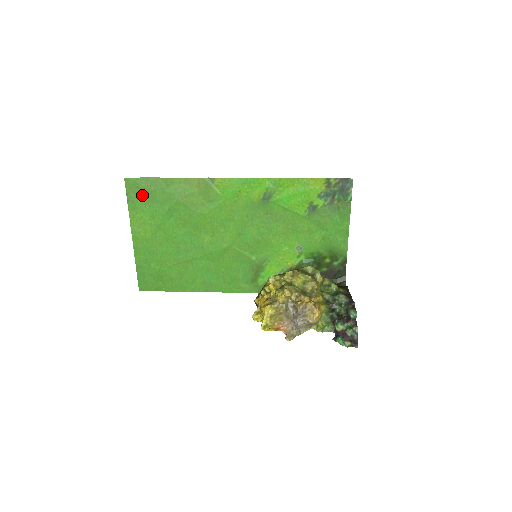
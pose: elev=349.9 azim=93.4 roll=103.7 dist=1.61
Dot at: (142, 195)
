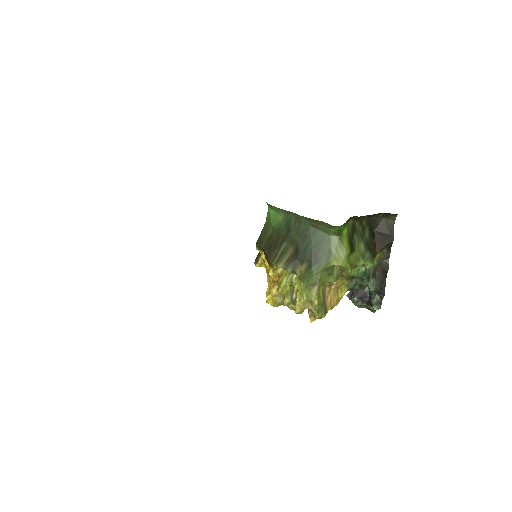
Dot at: occluded
